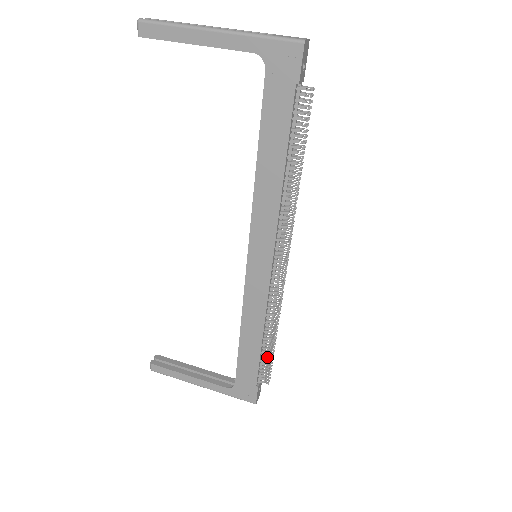
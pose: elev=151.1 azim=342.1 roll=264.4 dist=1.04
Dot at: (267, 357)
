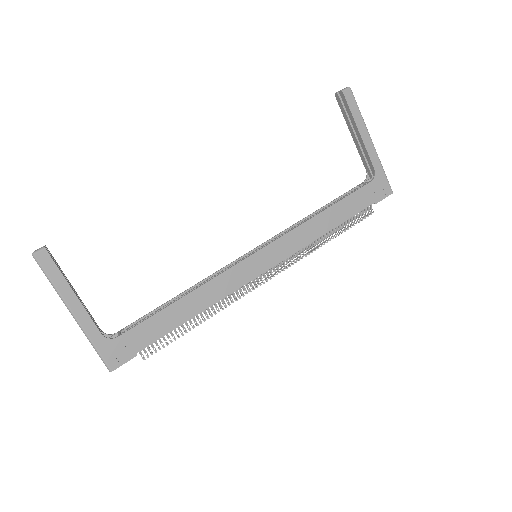
Dot at: occluded
